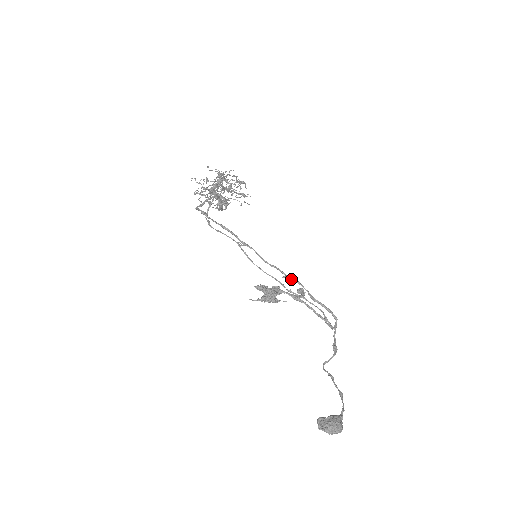
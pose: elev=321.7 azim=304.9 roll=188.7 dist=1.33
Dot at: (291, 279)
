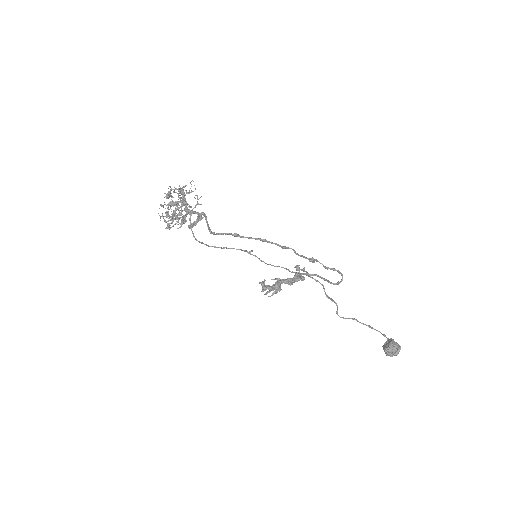
Dot at: (315, 260)
